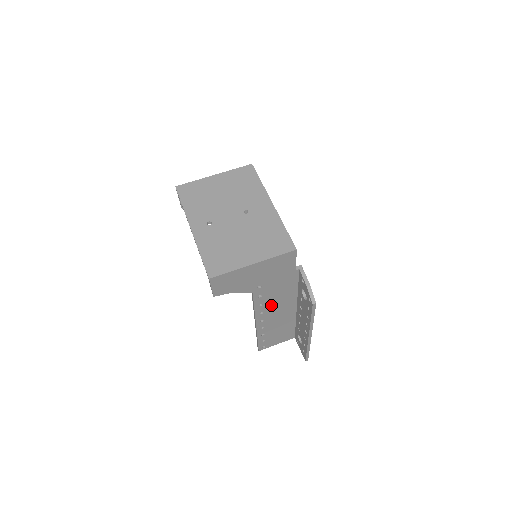
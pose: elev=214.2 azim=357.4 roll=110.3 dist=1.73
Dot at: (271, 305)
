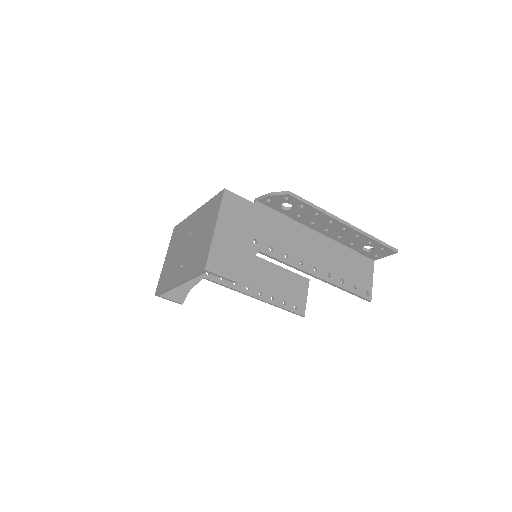
Dot at: (295, 249)
